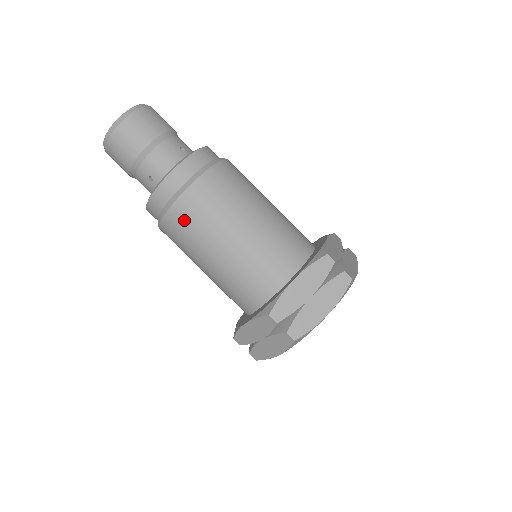
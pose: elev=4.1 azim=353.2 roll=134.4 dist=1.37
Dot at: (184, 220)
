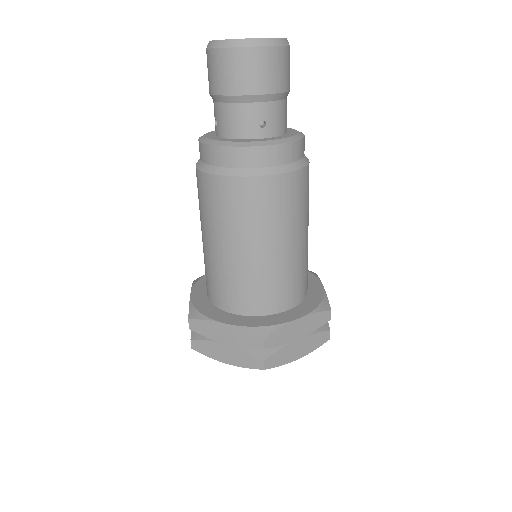
Dot at: (201, 191)
